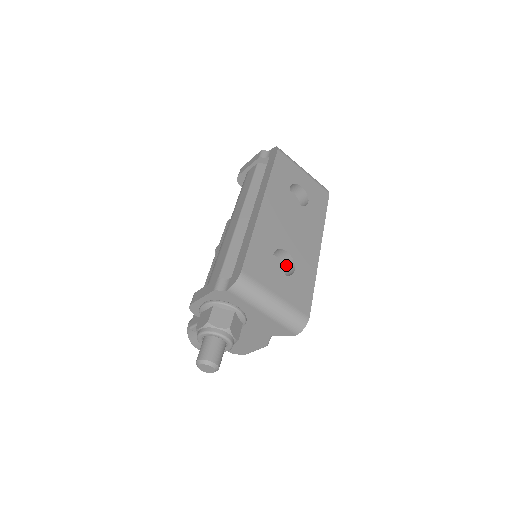
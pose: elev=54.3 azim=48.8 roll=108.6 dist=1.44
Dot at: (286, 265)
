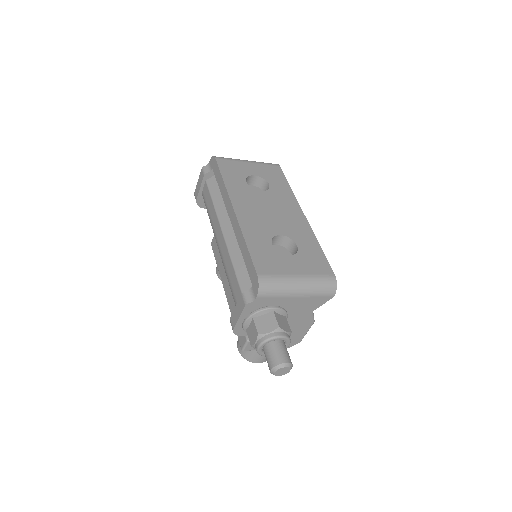
Dot at: (287, 246)
